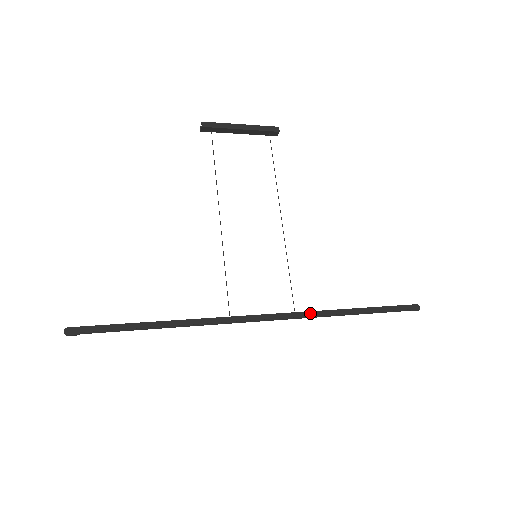
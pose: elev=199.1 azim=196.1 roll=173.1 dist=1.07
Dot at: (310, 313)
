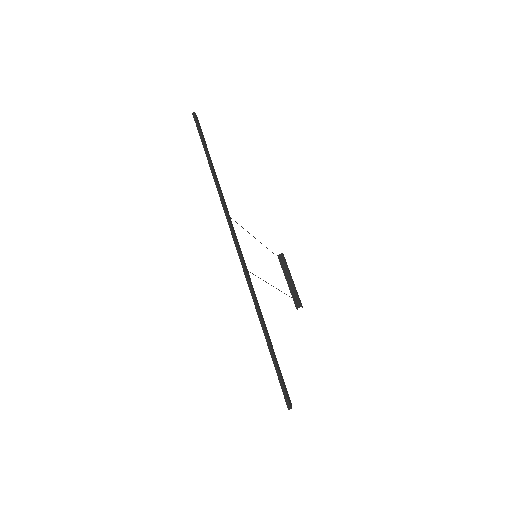
Dot at: (251, 282)
